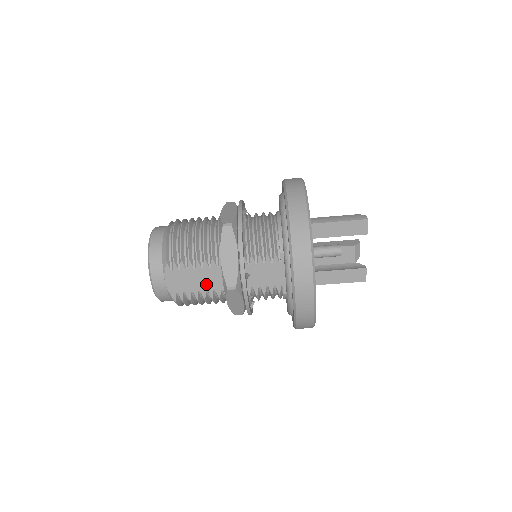
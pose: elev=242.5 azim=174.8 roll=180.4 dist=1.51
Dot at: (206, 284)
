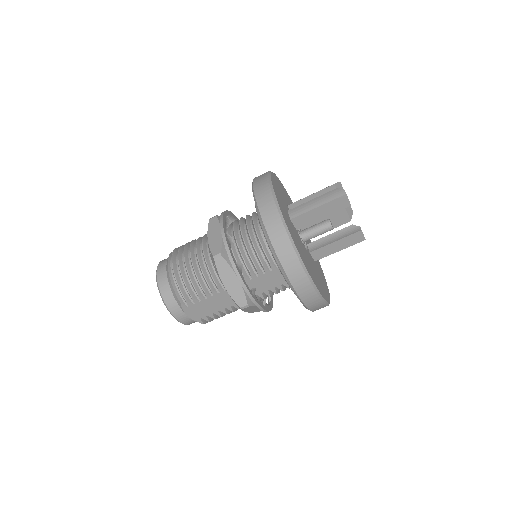
Dot at: (222, 304)
